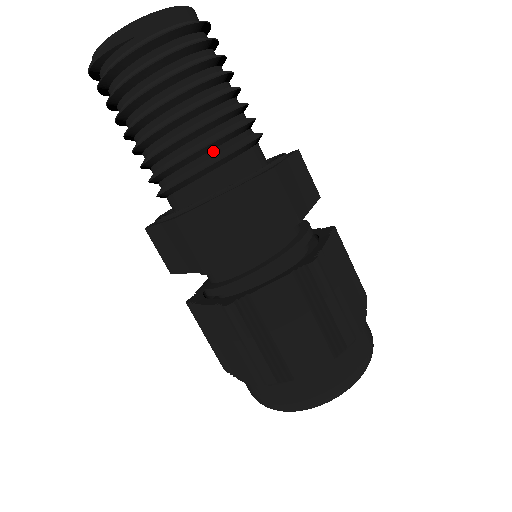
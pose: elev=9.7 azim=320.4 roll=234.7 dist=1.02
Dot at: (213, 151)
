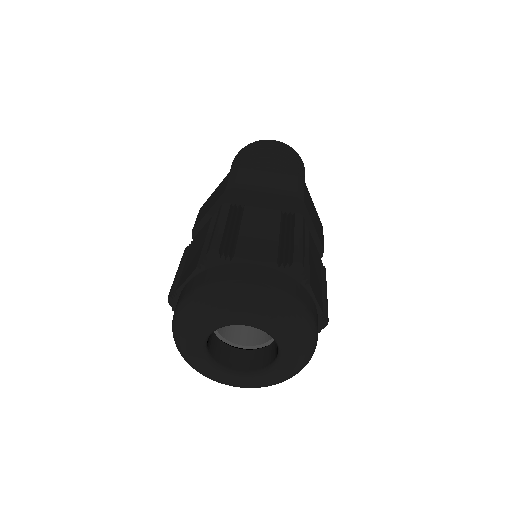
Dot at: occluded
